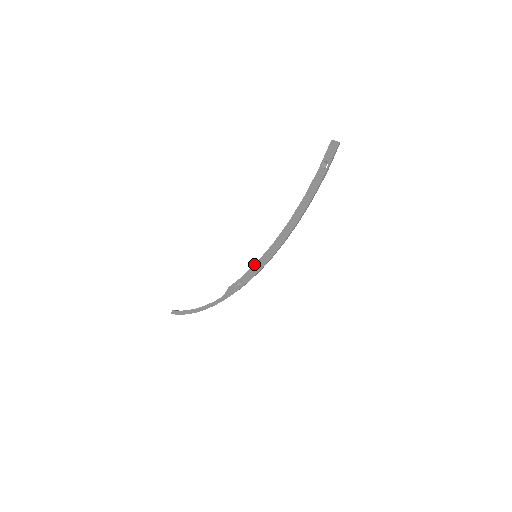
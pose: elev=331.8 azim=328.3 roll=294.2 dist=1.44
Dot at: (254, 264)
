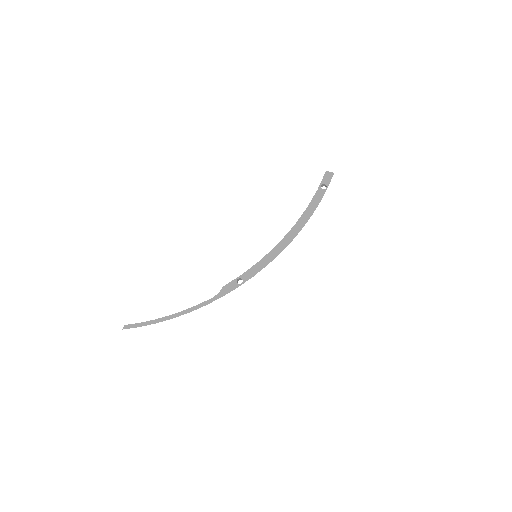
Dot at: (257, 262)
